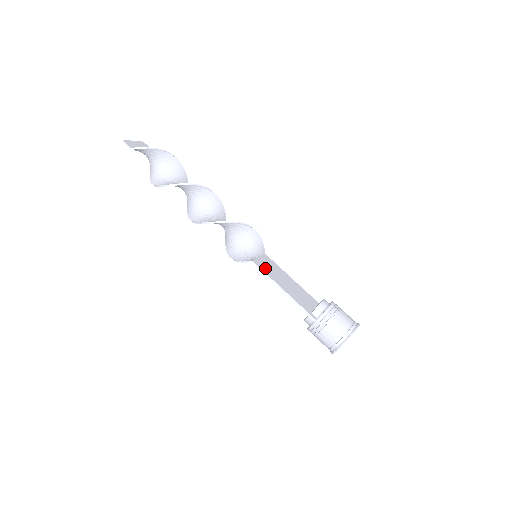
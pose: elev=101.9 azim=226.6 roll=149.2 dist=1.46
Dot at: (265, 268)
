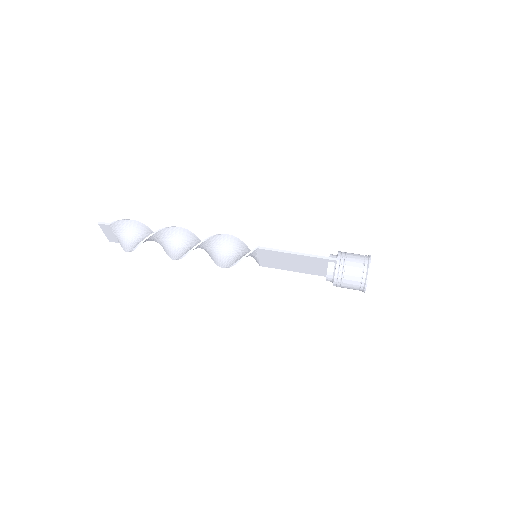
Dot at: (270, 252)
